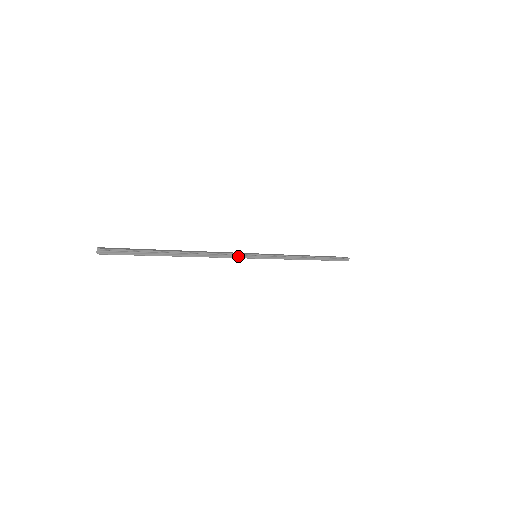
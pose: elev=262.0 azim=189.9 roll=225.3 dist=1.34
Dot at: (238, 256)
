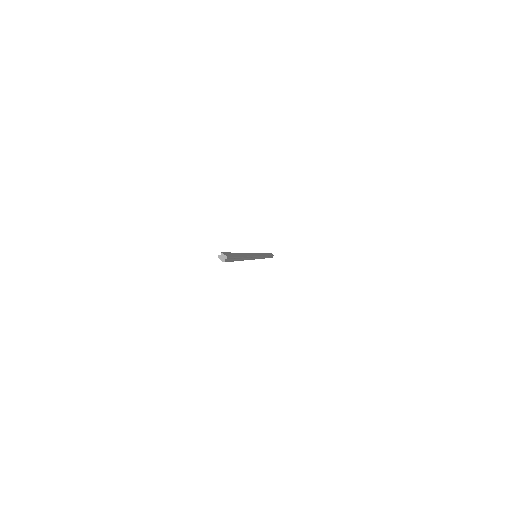
Dot at: (254, 258)
